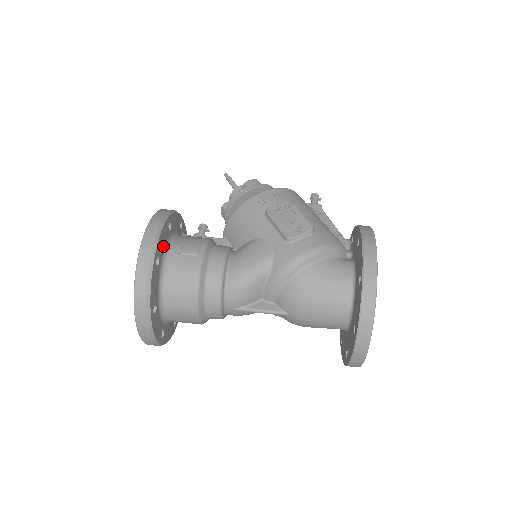
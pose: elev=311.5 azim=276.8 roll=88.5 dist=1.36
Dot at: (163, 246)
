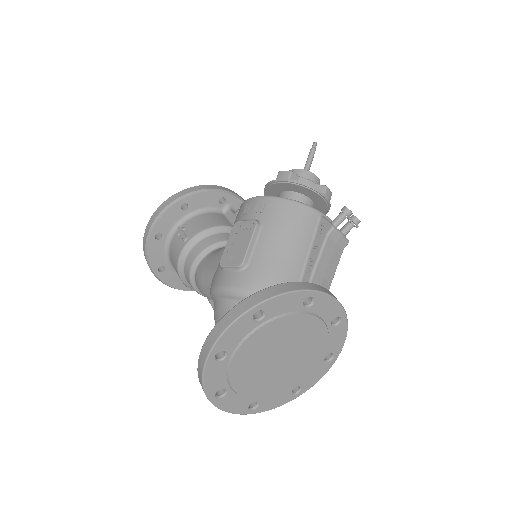
Dot at: (170, 224)
